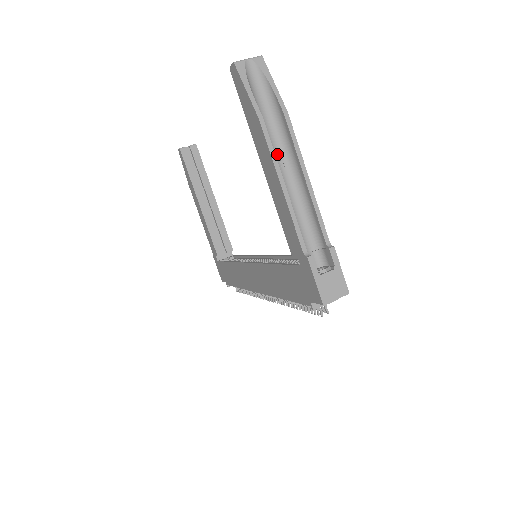
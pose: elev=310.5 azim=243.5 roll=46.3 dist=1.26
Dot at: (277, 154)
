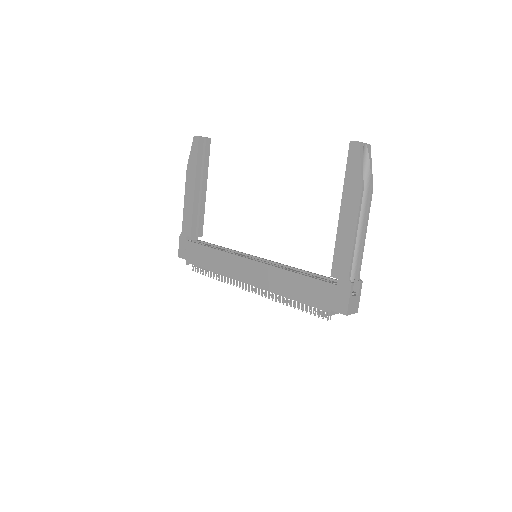
Dot at: occluded
